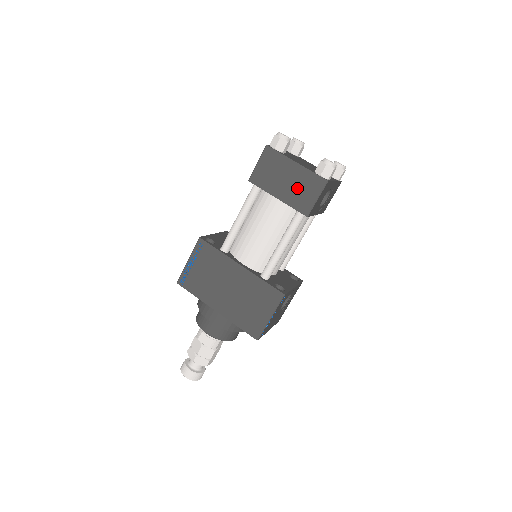
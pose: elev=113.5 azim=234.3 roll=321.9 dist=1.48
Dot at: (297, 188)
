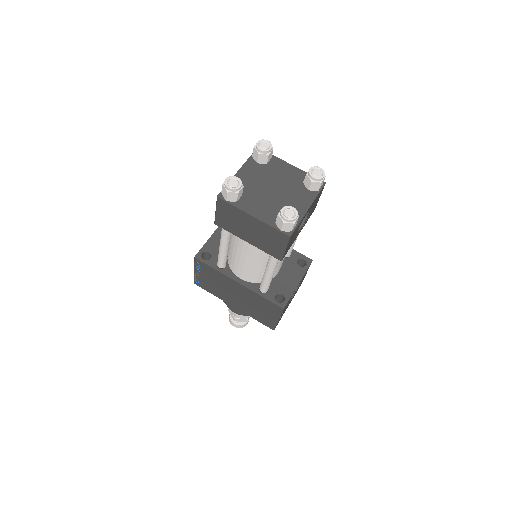
Dot at: (262, 238)
